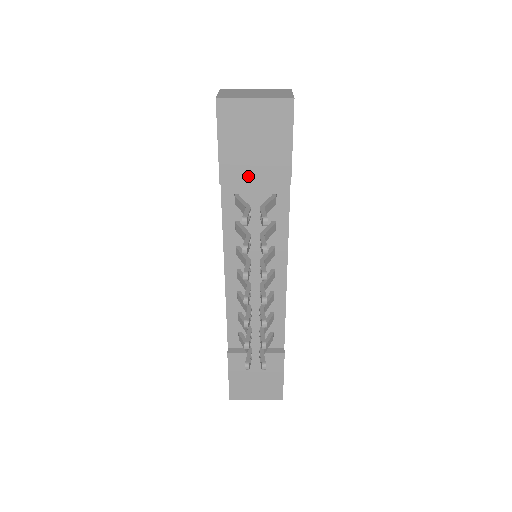
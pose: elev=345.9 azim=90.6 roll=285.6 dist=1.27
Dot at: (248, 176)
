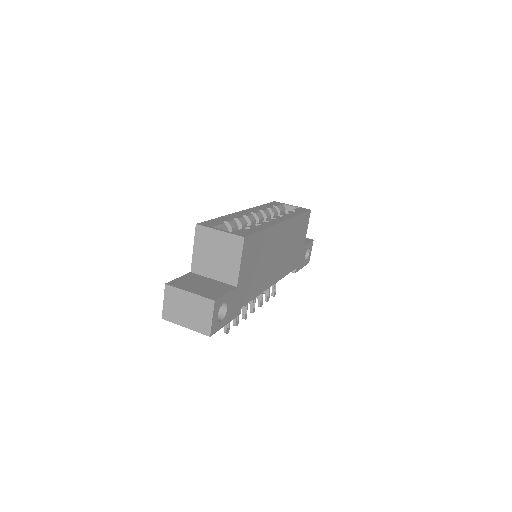
Dot at: occluded
